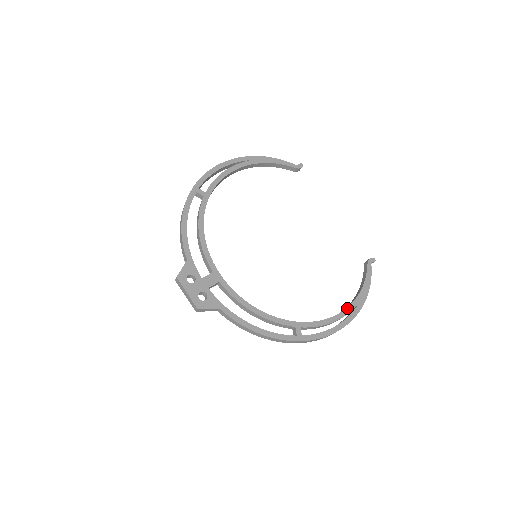
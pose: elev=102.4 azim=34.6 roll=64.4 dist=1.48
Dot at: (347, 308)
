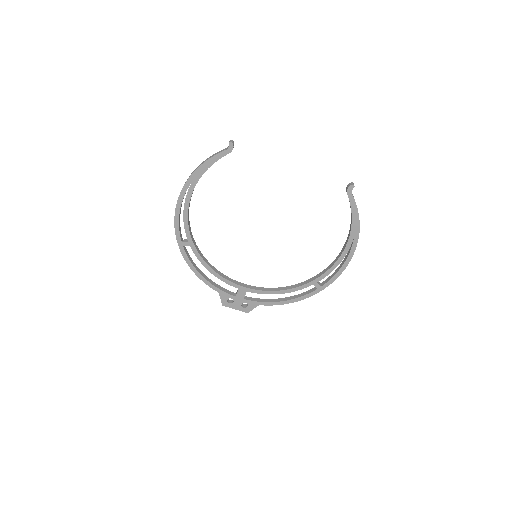
Dot at: (346, 247)
